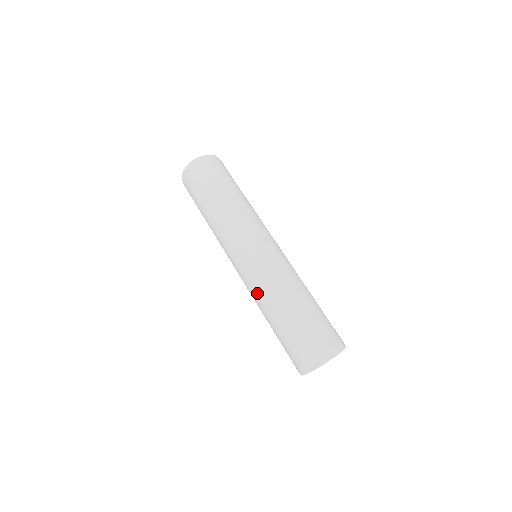
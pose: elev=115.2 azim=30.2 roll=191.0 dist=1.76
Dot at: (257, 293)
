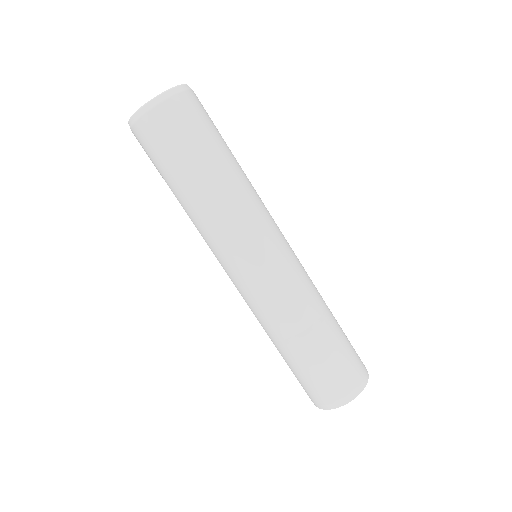
Dot at: (277, 316)
